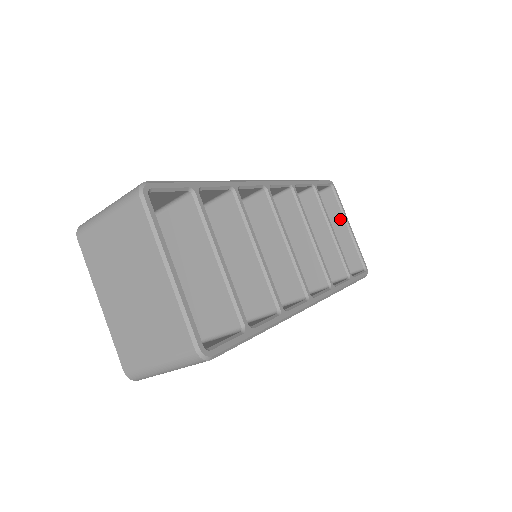
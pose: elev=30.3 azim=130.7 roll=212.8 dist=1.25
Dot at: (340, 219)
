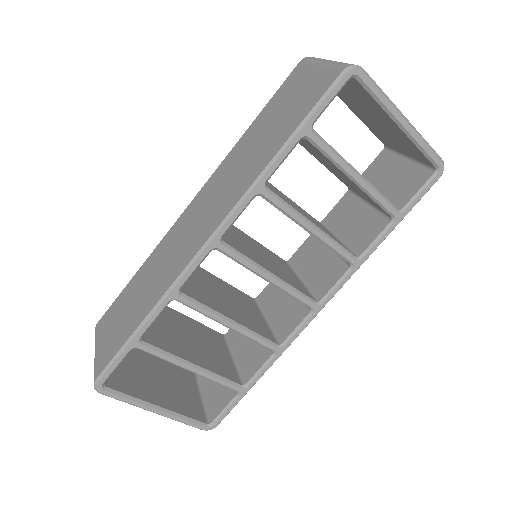
Dot at: (384, 114)
